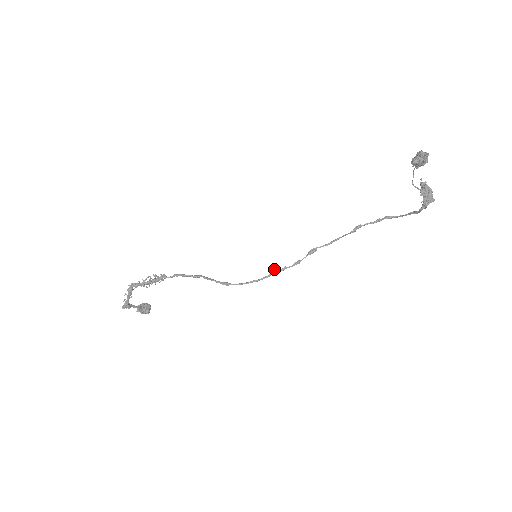
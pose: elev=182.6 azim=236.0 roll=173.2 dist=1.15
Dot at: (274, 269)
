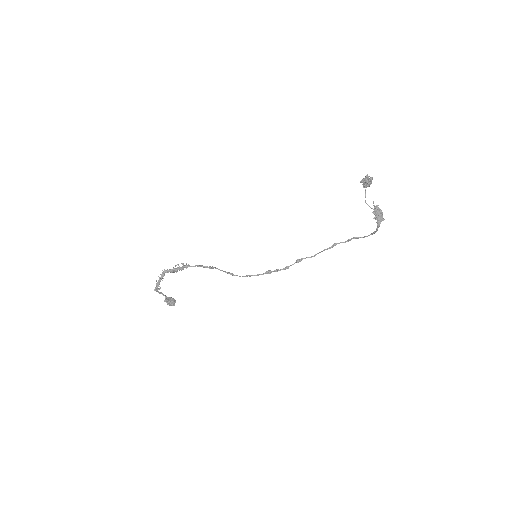
Dot at: (269, 270)
